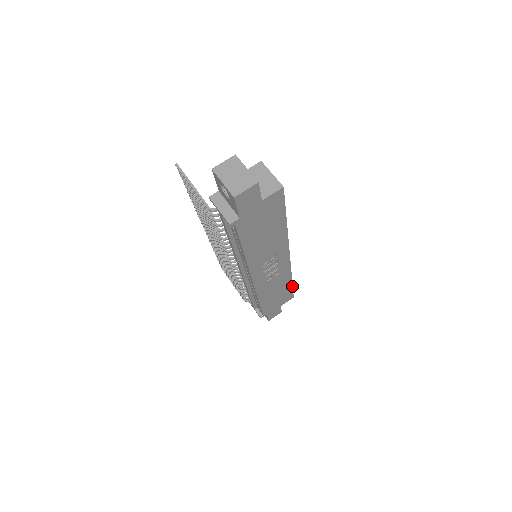
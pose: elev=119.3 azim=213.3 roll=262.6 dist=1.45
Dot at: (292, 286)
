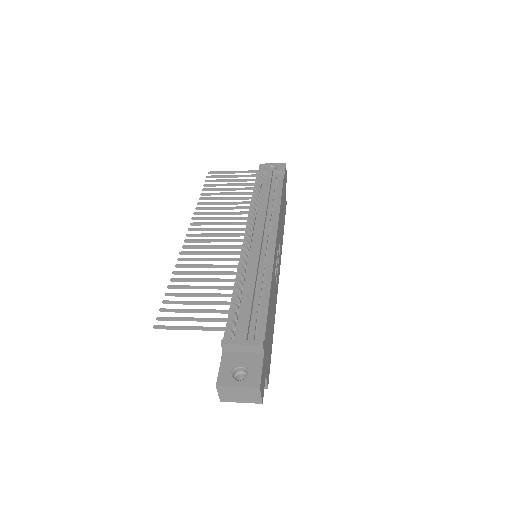
Dot at: (271, 348)
